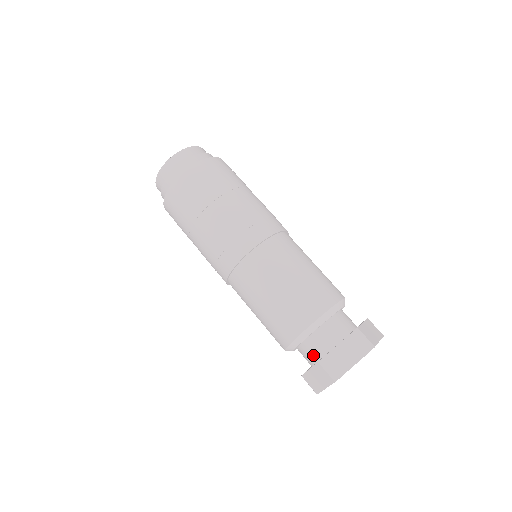
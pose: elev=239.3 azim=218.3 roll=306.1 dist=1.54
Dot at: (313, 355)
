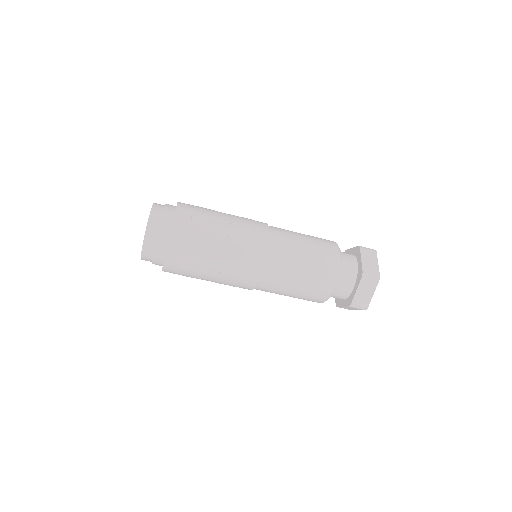
Dot at: (350, 282)
